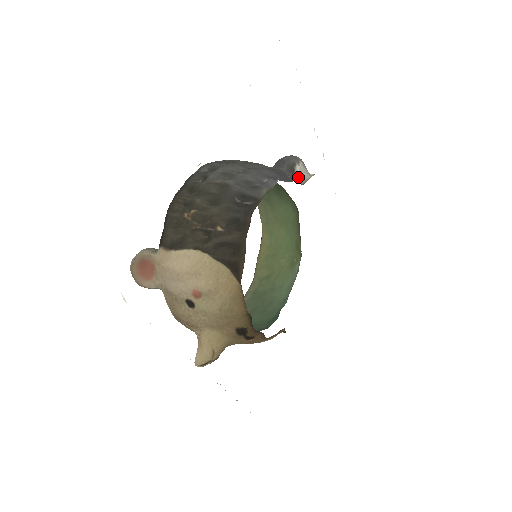
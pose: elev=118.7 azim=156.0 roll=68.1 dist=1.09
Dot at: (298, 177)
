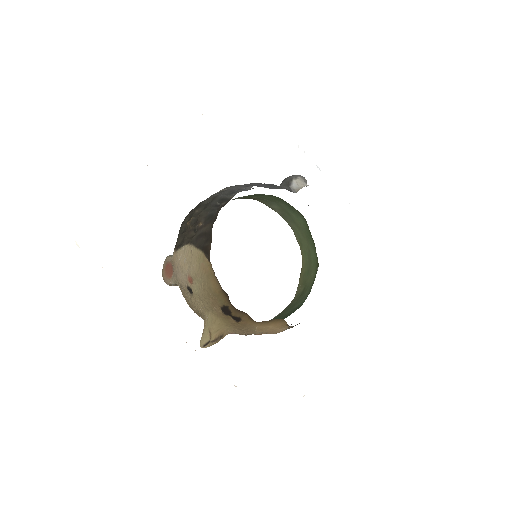
Dot at: (293, 188)
